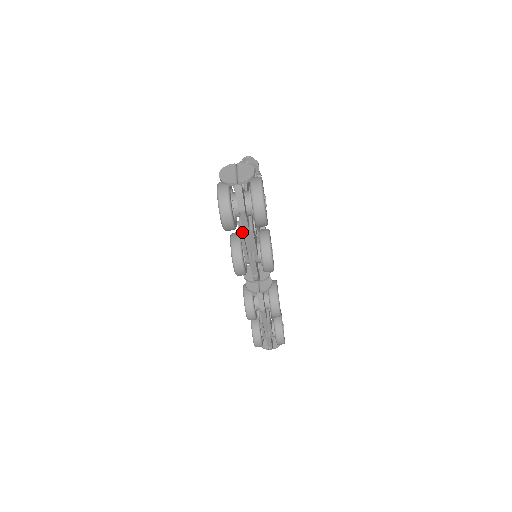
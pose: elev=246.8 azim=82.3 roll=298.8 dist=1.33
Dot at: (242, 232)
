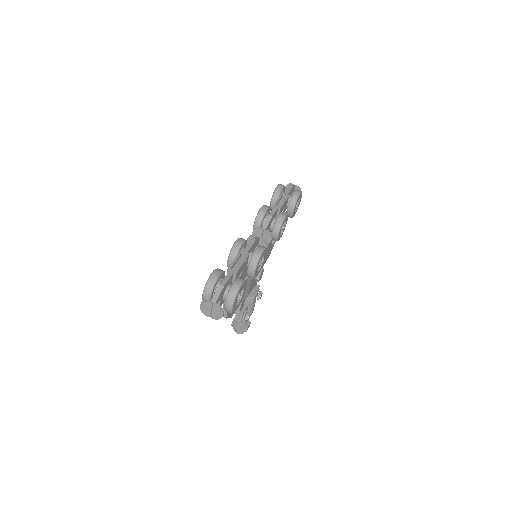
Dot at: (284, 193)
